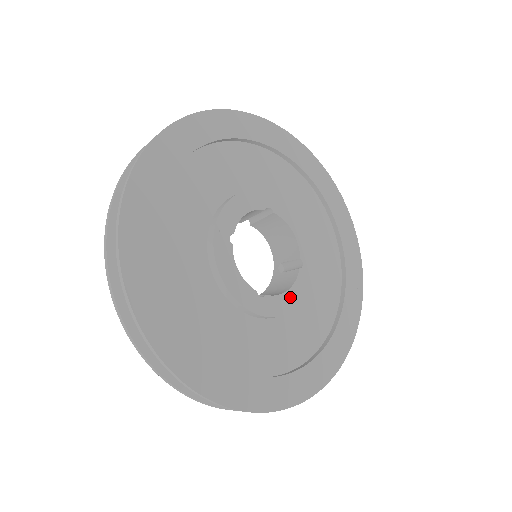
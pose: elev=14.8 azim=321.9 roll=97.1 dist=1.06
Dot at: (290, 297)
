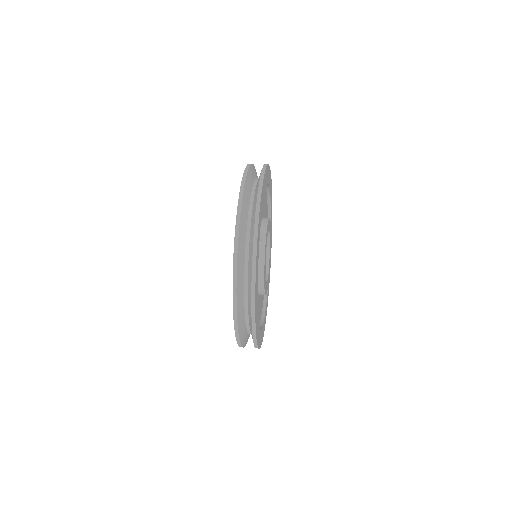
Dot at: occluded
